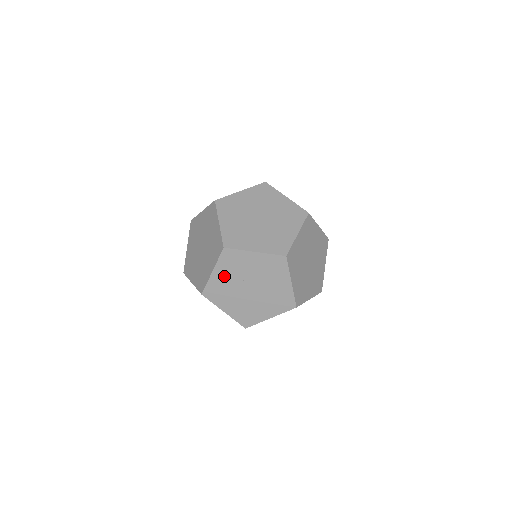
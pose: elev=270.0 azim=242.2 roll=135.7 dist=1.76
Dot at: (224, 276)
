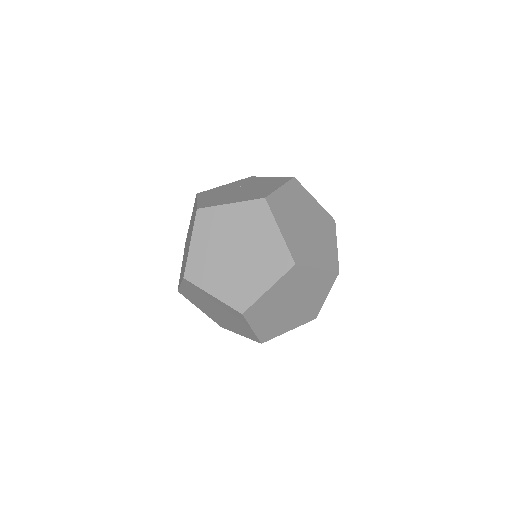
Dot at: (230, 186)
